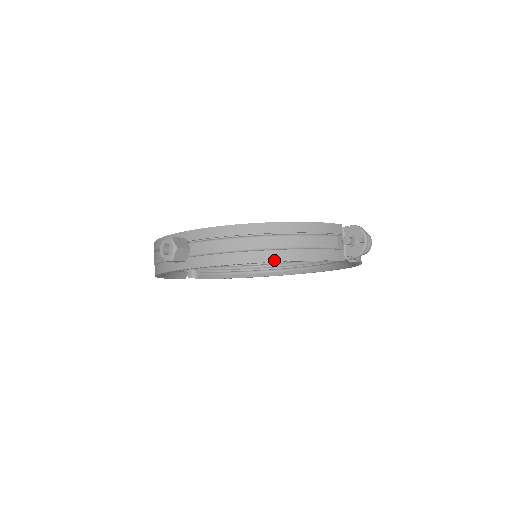
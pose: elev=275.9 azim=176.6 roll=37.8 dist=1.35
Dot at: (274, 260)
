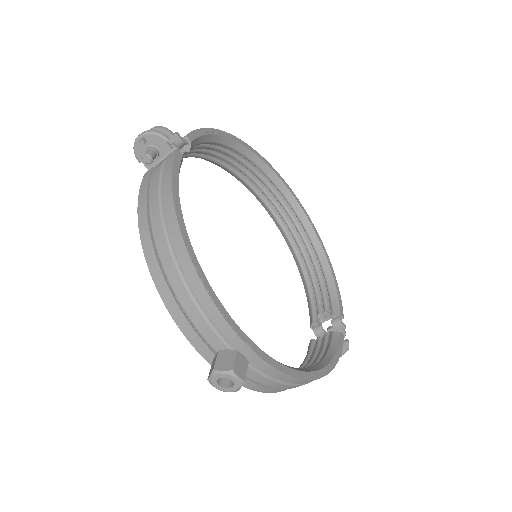
Dot at: occluded
